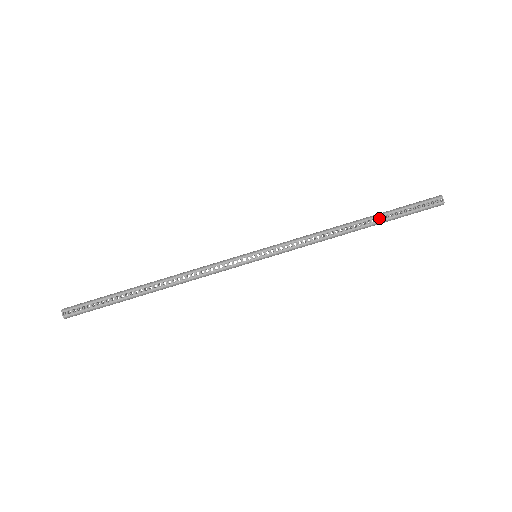
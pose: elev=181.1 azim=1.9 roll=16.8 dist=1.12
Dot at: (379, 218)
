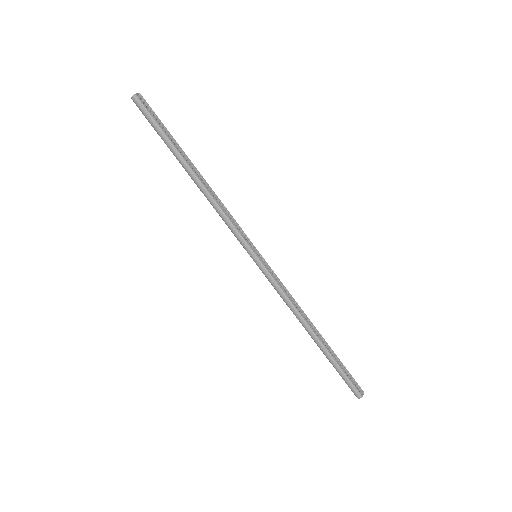
Dot at: (329, 348)
